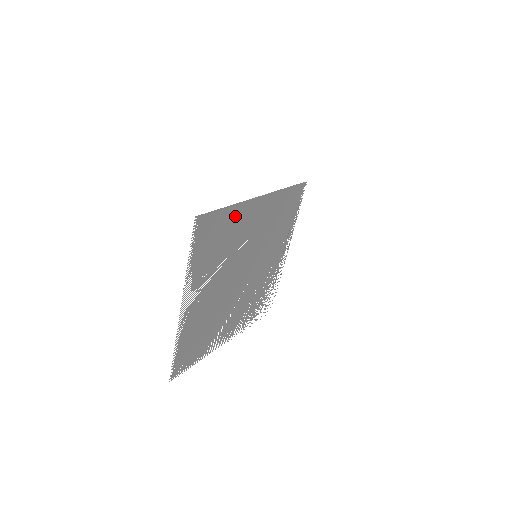
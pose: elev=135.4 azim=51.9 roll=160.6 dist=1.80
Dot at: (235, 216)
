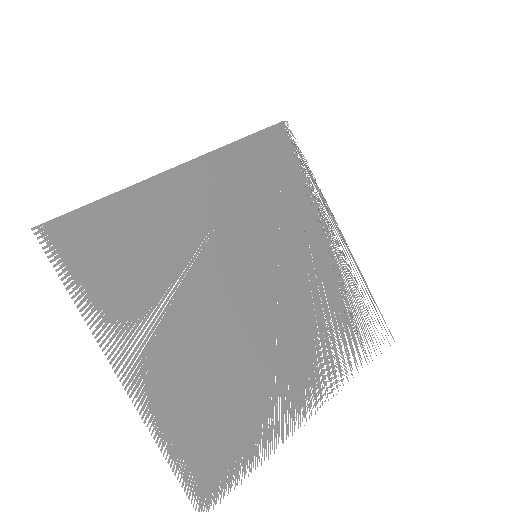
Dot at: (139, 206)
